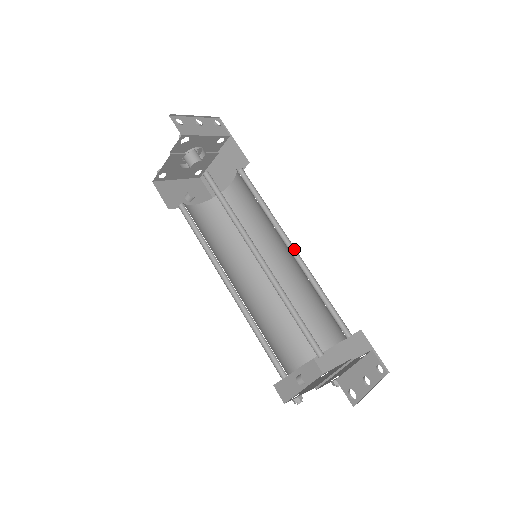
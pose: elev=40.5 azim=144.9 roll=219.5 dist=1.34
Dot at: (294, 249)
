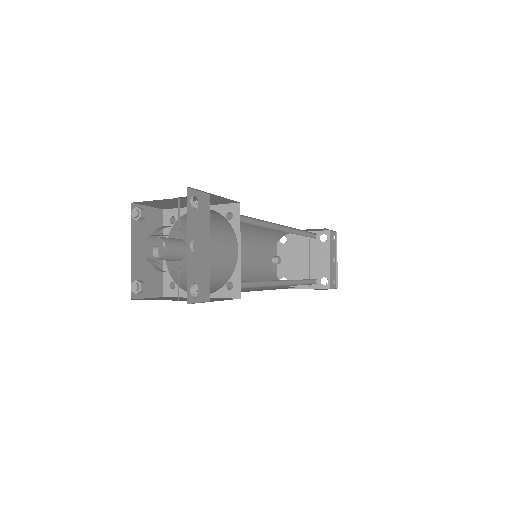
Dot at: (284, 226)
